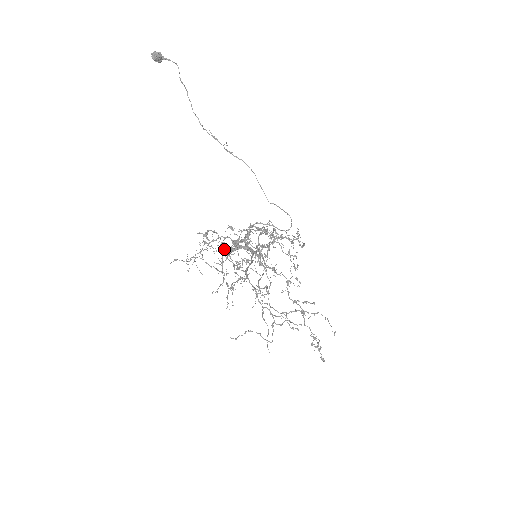
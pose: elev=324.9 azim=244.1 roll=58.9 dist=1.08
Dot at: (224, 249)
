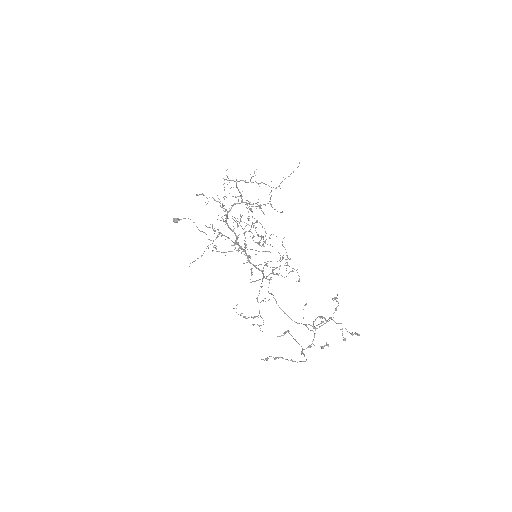
Dot at: (225, 221)
